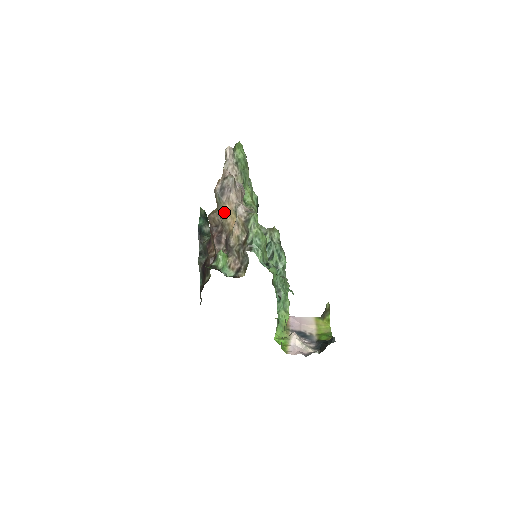
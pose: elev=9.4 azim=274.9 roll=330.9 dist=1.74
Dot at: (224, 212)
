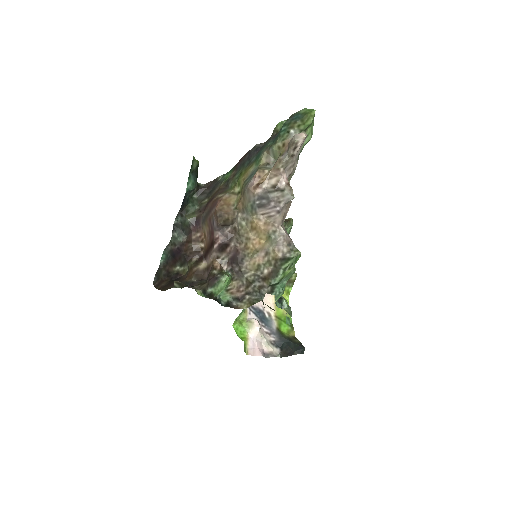
Dot at: (250, 224)
